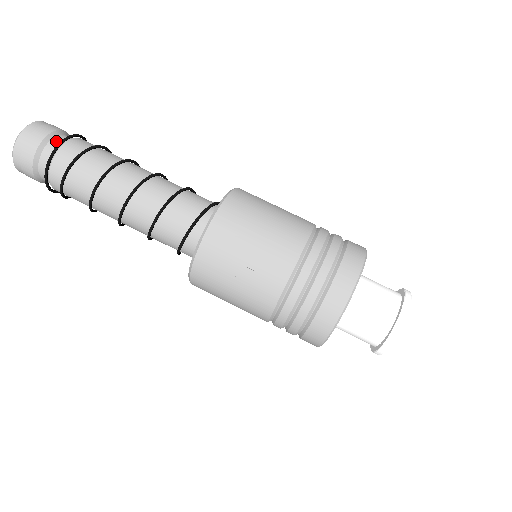
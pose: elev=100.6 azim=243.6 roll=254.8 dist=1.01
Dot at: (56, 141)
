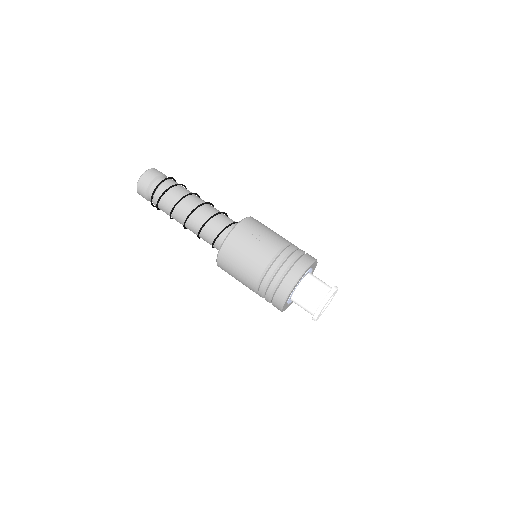
Dot at: occluded
